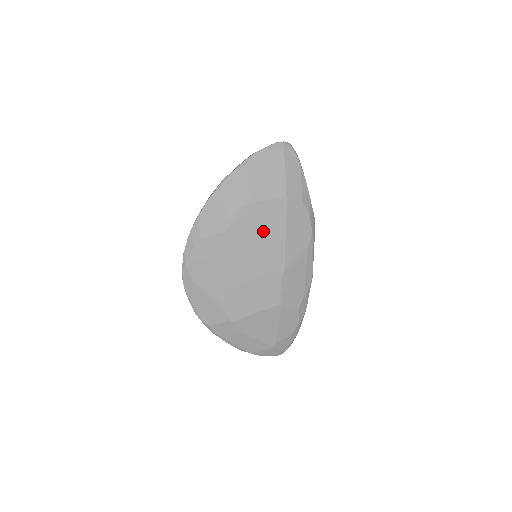
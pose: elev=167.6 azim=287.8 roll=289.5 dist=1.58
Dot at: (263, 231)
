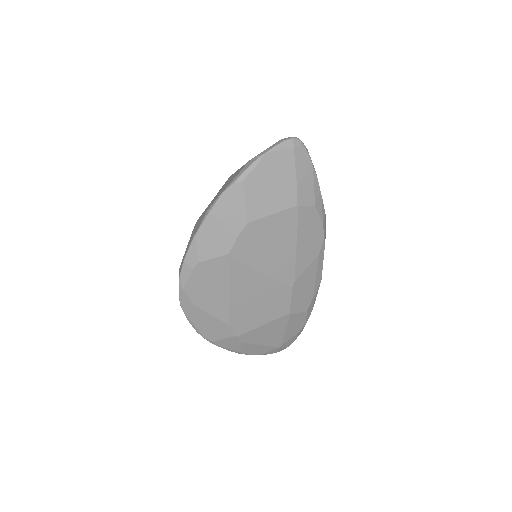
Dot at: (271, 246)
